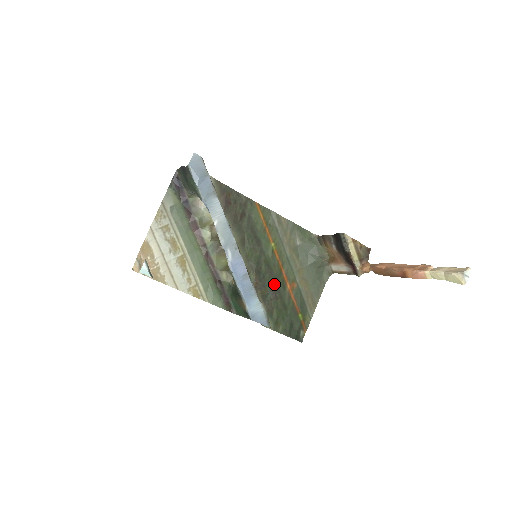
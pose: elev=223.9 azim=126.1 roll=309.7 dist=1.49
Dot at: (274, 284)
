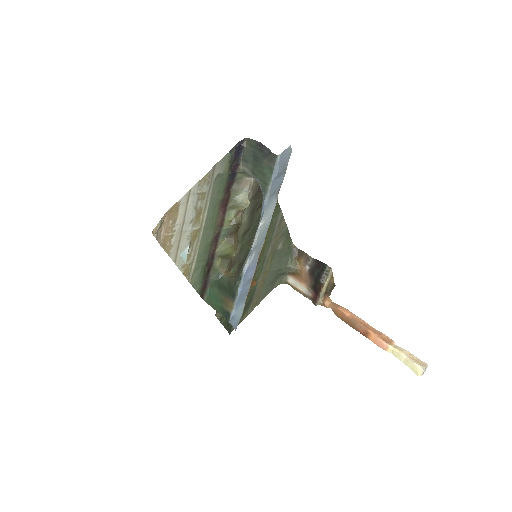
Dot at: occluded
